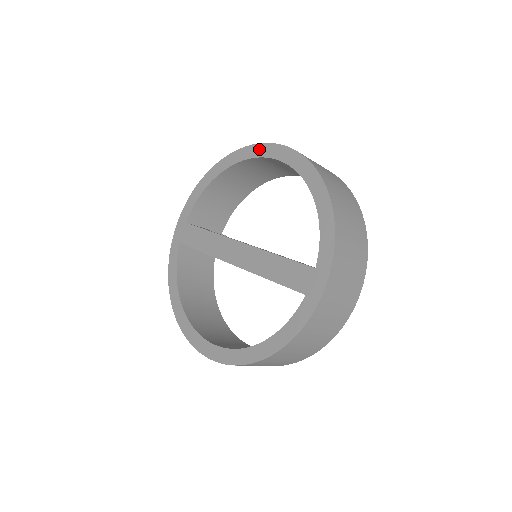
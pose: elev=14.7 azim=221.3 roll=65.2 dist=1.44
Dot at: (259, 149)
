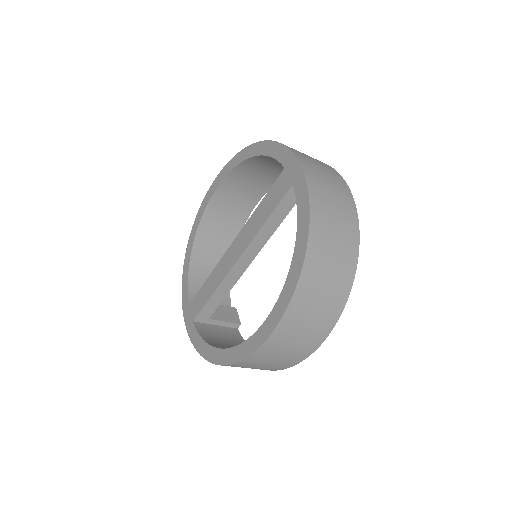
Dot at: (206, 199)
